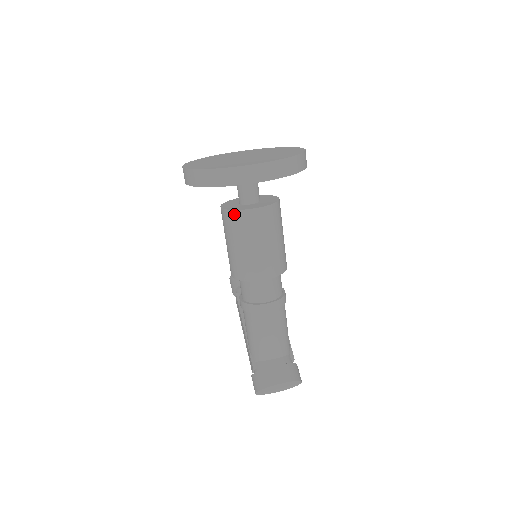
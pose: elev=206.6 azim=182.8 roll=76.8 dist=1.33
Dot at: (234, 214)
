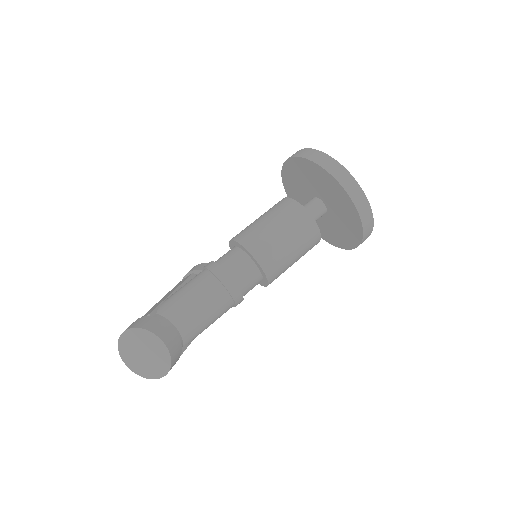
Dot at: (295, 204)
